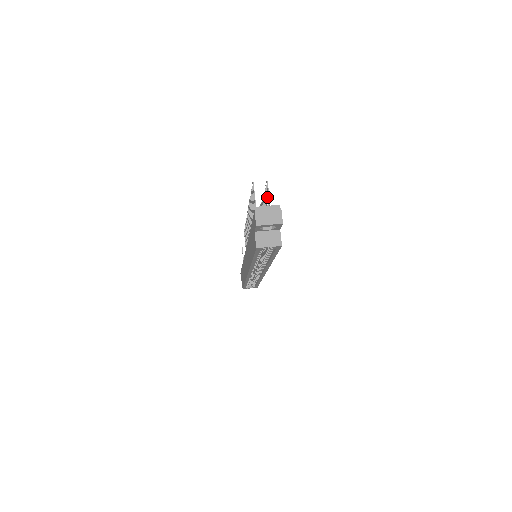
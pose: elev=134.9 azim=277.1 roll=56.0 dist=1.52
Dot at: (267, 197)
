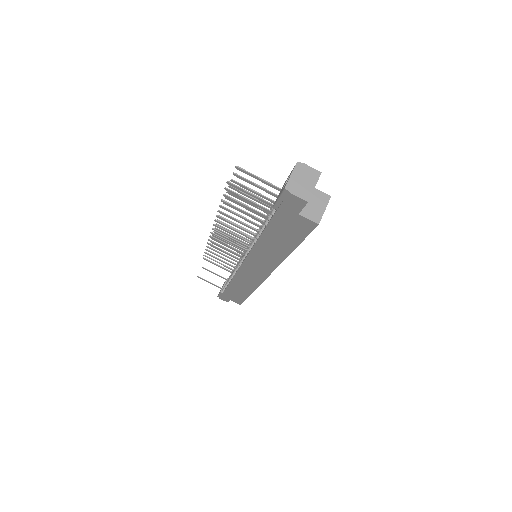
Dot at: (249, 181)
